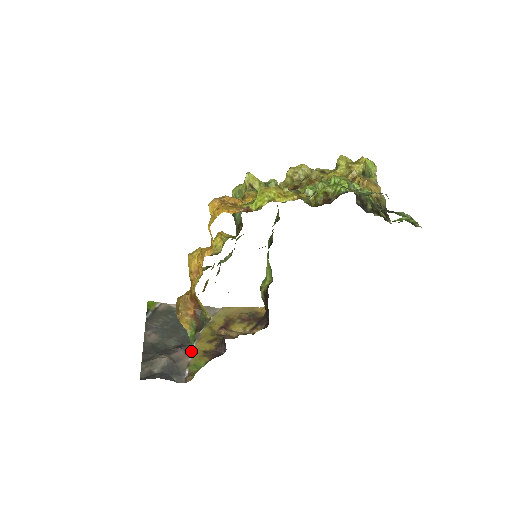
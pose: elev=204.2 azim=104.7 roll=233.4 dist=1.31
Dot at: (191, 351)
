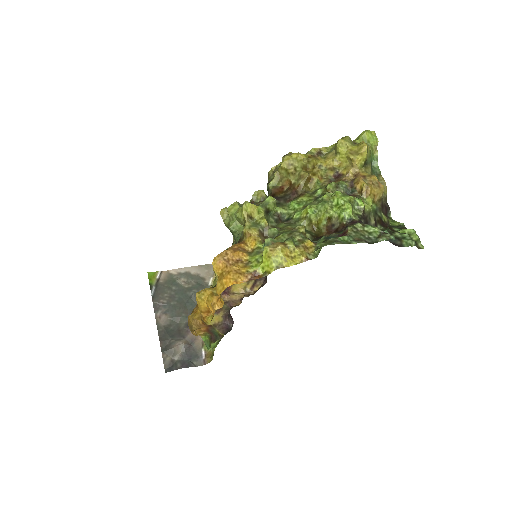
Dot at: occluded
